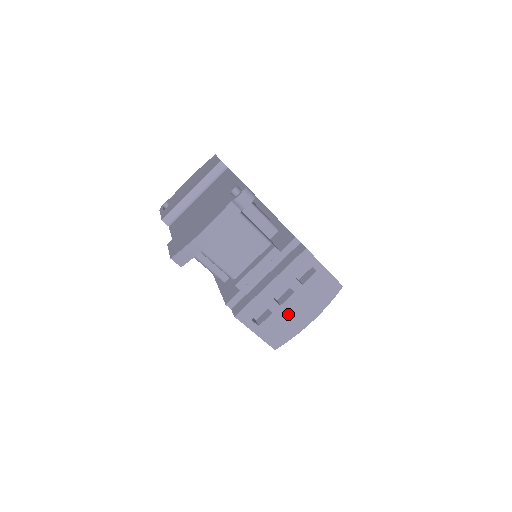
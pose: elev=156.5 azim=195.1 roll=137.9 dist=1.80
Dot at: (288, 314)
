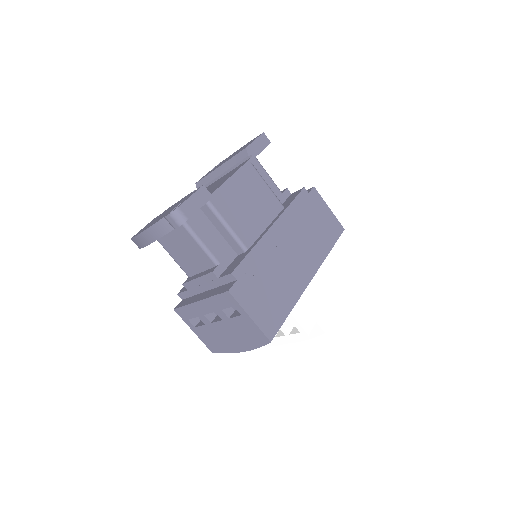
Dot at: (219, 333)
